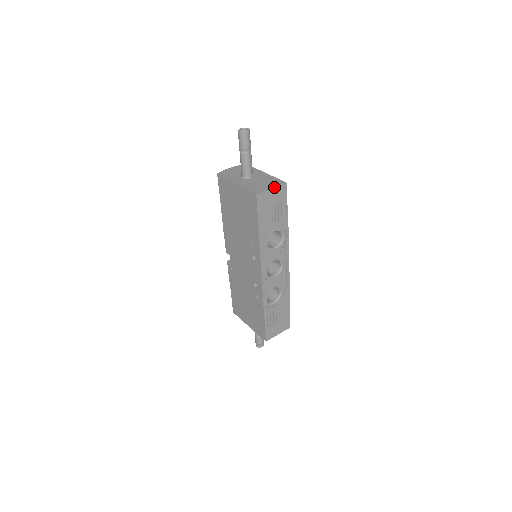
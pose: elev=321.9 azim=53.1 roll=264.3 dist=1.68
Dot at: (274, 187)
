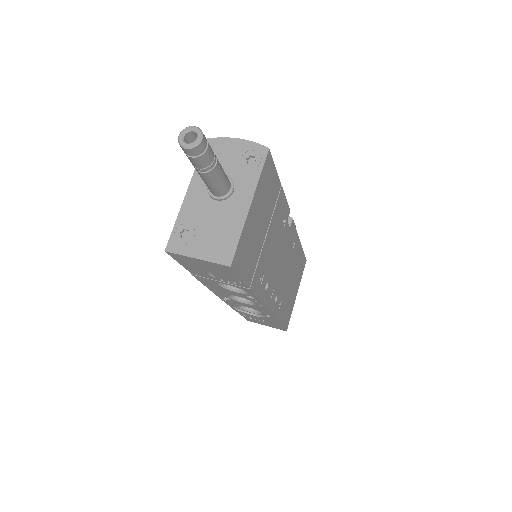
Dot at: (202, 259)
